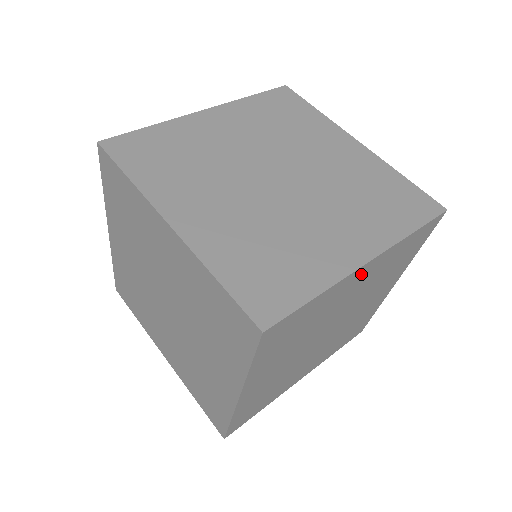
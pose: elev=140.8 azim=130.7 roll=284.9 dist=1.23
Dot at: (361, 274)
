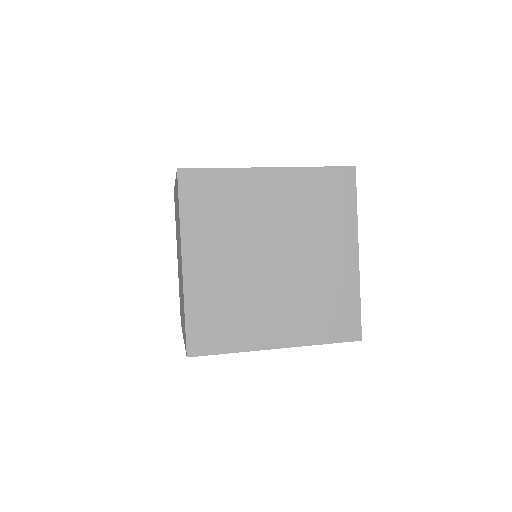
Dot at: occluded
